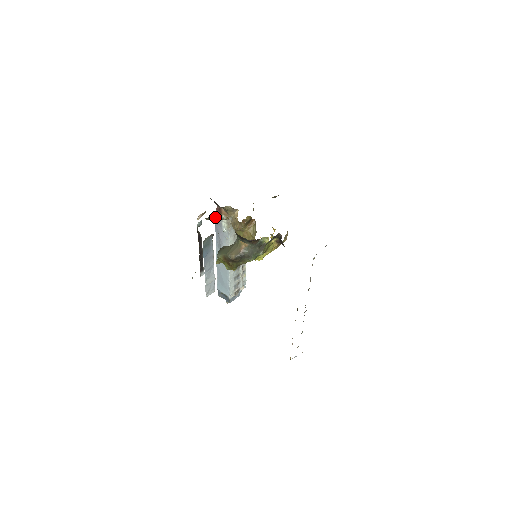
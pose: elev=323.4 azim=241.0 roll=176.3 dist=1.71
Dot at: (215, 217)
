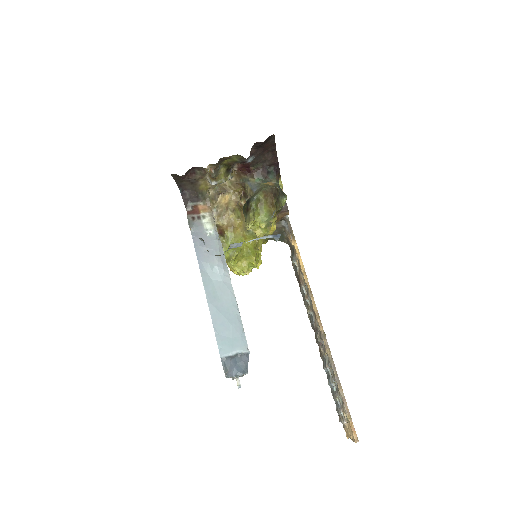
Dot at: (190, 222)
